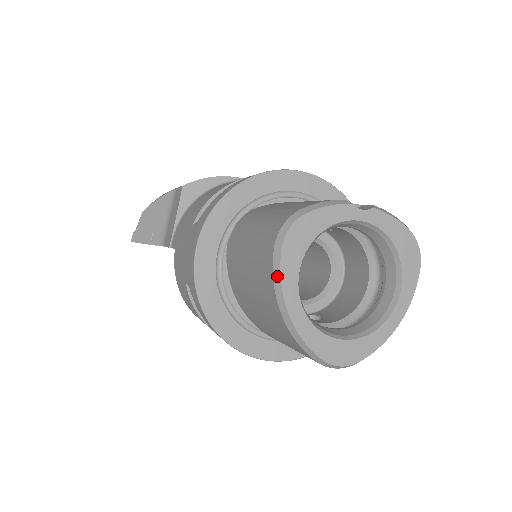
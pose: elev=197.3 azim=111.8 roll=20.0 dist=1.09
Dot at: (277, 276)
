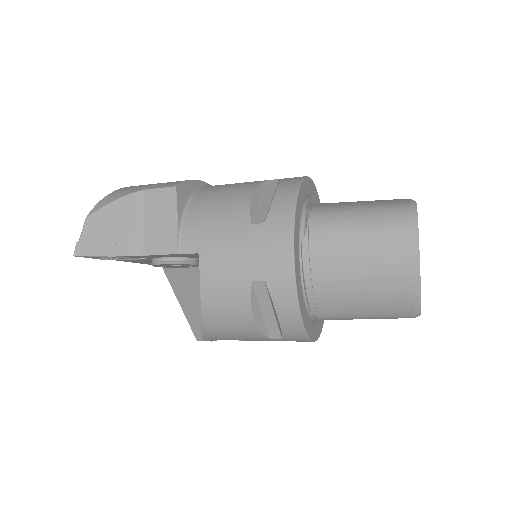
Dot at: (417, 251)
